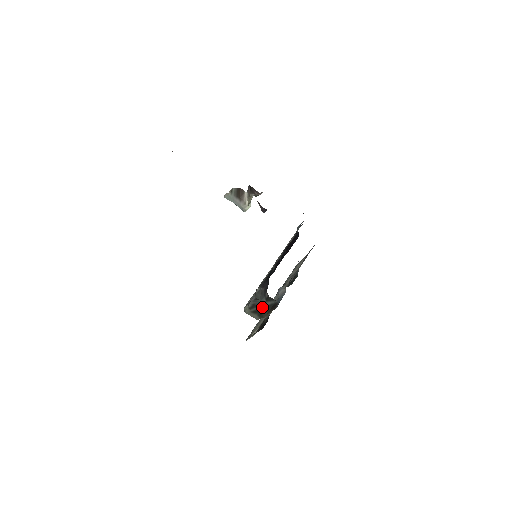
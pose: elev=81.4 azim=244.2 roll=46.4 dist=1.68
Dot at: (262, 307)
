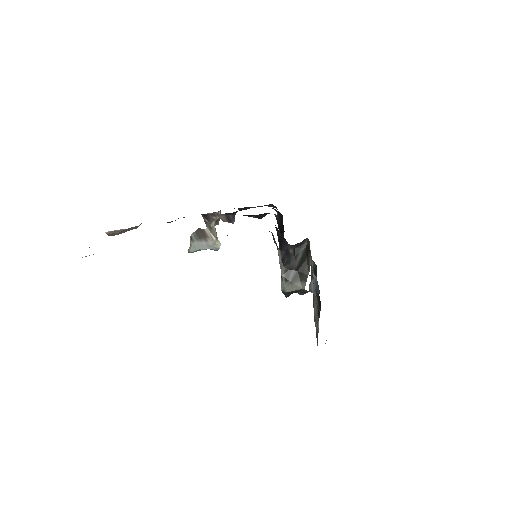
Dot at: (297, 266)
